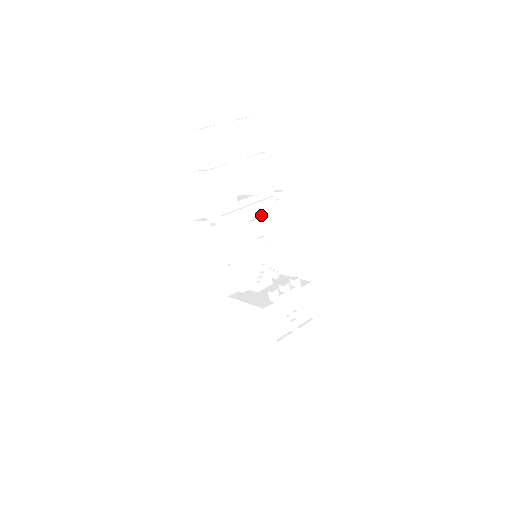
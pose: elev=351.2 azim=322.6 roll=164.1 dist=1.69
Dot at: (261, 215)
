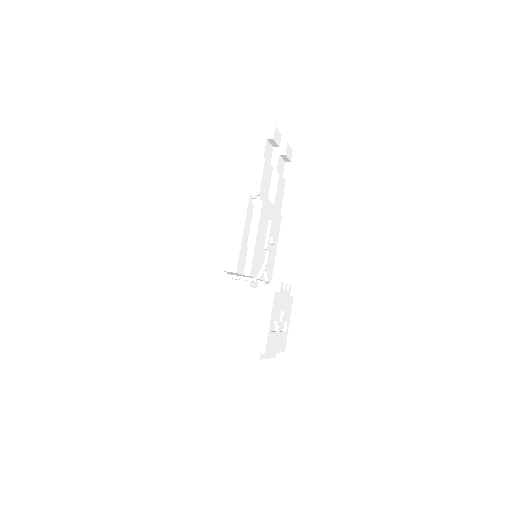
Dot at: occluded
